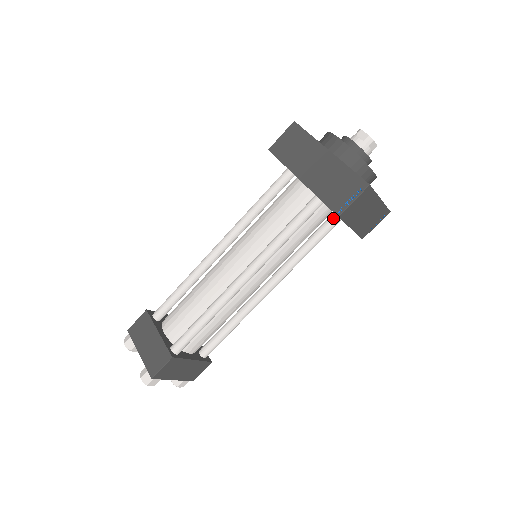
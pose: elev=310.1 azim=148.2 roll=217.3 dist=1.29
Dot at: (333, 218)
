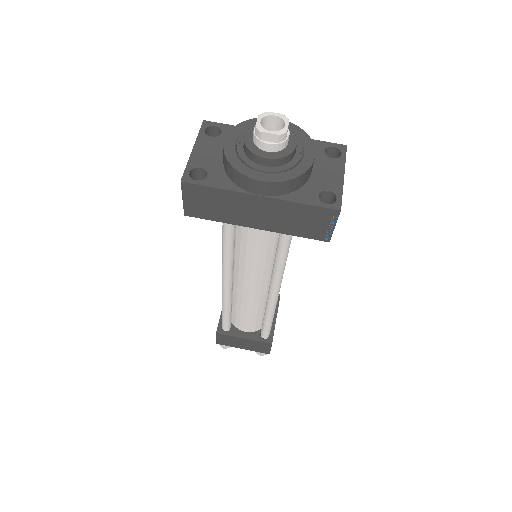
Dot at: occluded
